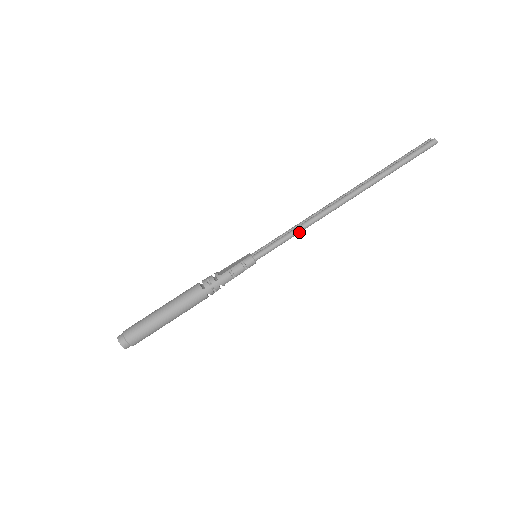
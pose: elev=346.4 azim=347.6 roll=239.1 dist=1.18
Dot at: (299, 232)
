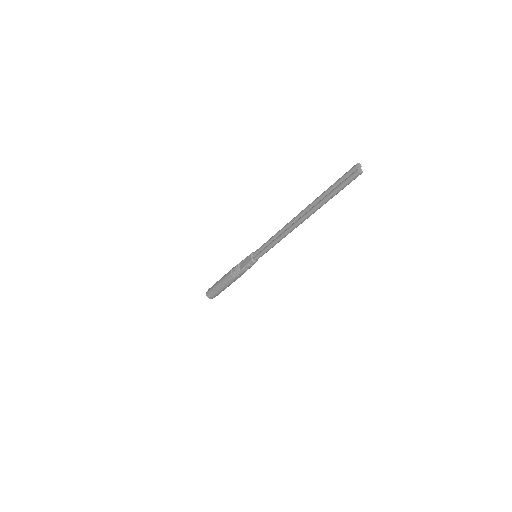
Dot at: occluded
